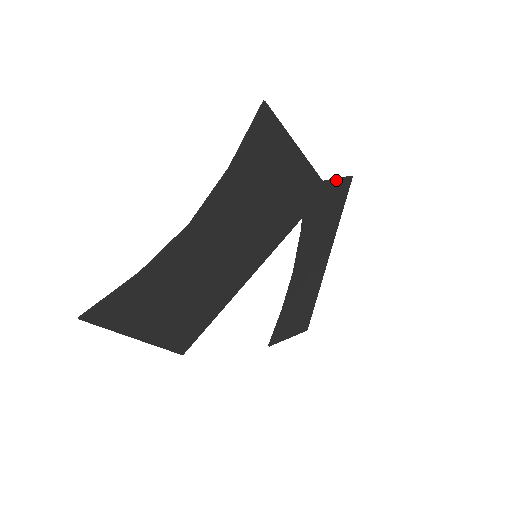
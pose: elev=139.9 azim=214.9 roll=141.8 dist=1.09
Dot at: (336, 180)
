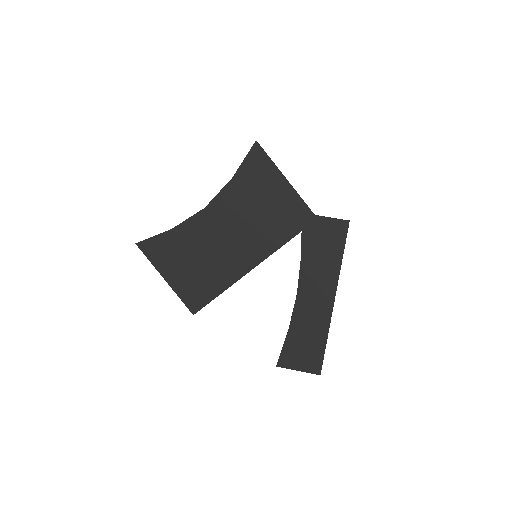
Dot at: (331, 218)
